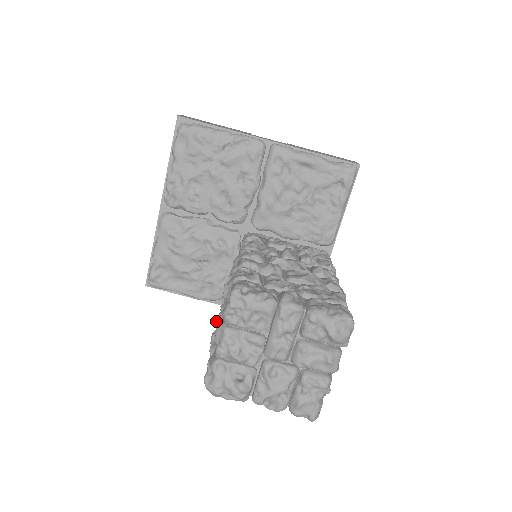
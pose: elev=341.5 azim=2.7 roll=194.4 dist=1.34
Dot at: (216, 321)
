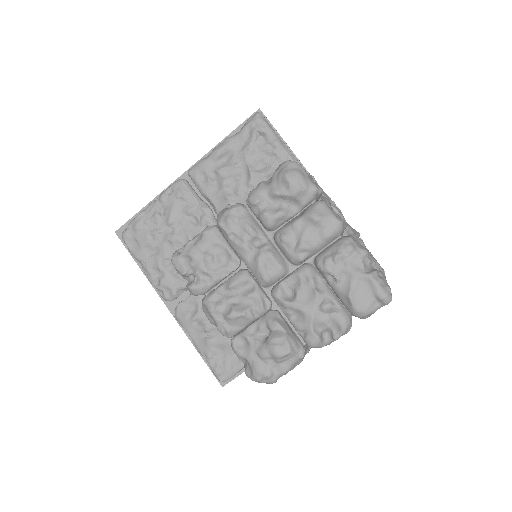
Dot at: occluded
